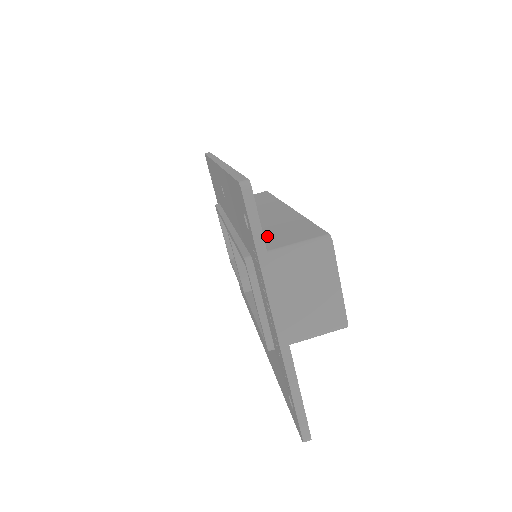
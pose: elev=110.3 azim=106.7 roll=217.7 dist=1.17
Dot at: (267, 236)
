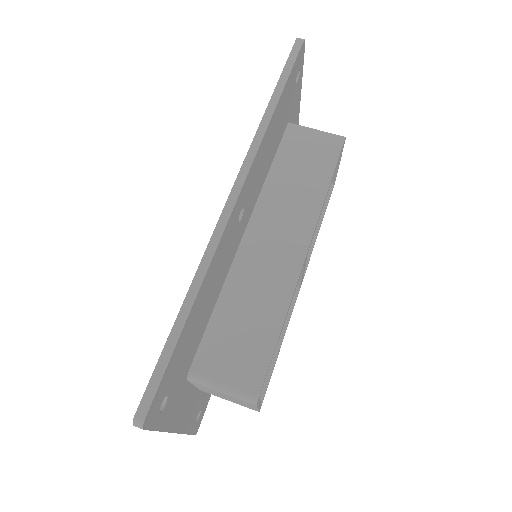
Dot at: (224, 330)
